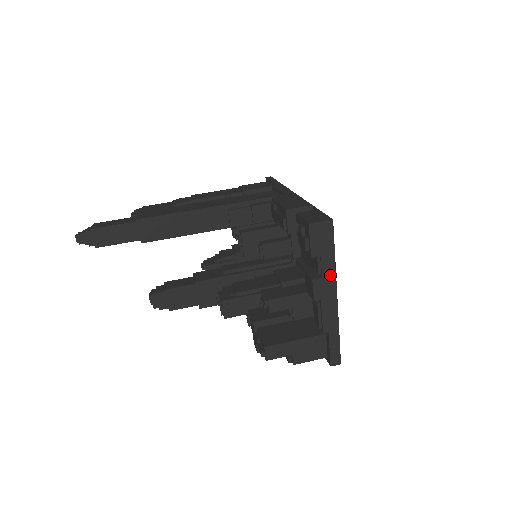
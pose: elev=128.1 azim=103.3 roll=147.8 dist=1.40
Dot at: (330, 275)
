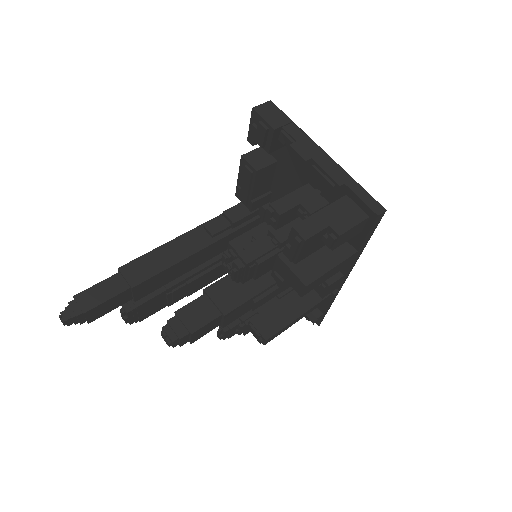
Dot at: (303, 139)
